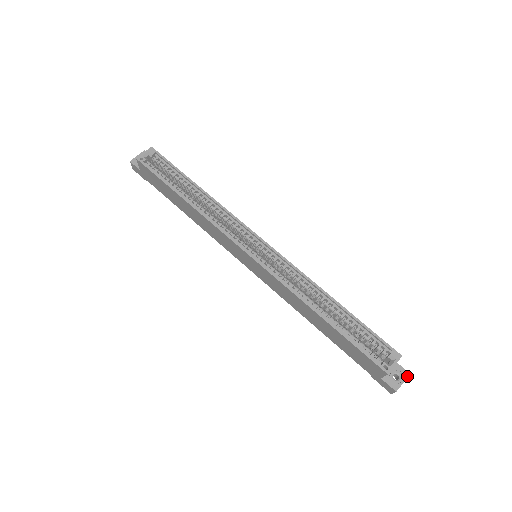
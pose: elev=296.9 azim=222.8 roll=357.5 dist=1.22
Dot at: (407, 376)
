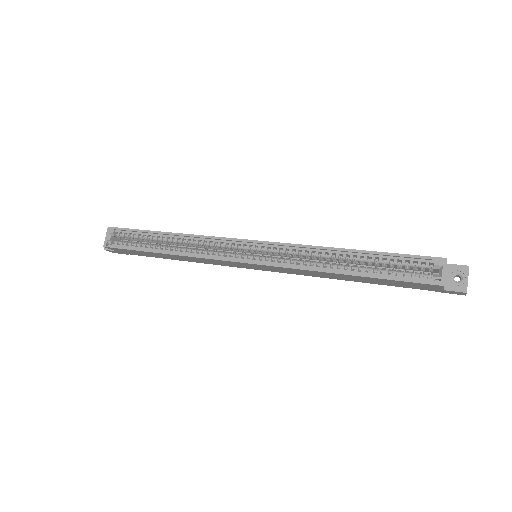
Dot at: (468, 270)
